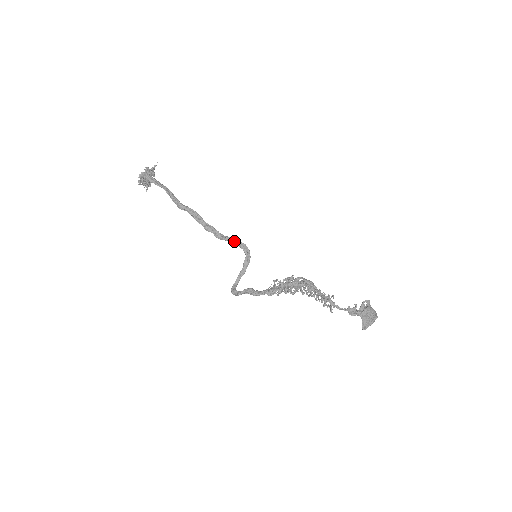
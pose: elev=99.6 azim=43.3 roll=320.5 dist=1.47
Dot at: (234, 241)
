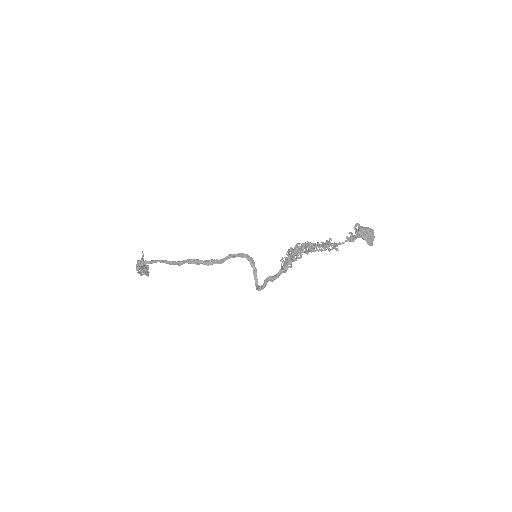
Dot at: (232, 256)
